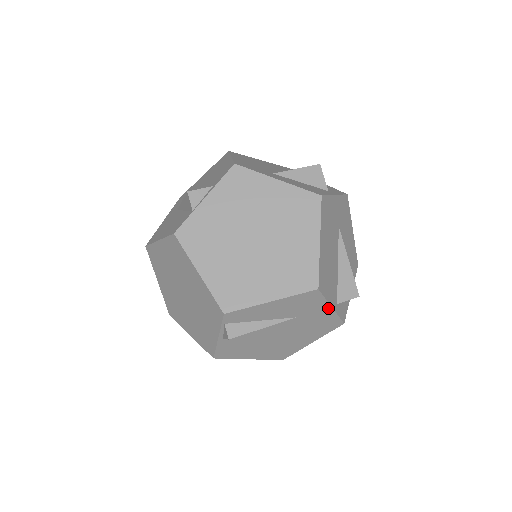
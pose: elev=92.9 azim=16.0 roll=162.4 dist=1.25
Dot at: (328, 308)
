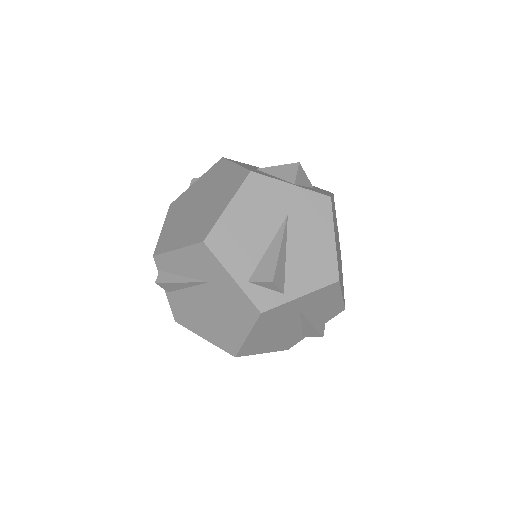
Dot at: (229, 277)
